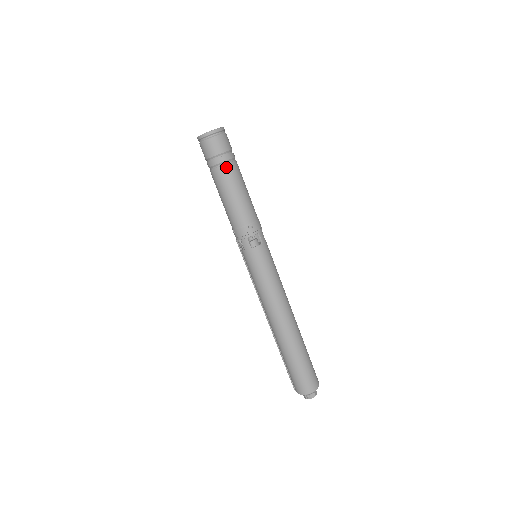
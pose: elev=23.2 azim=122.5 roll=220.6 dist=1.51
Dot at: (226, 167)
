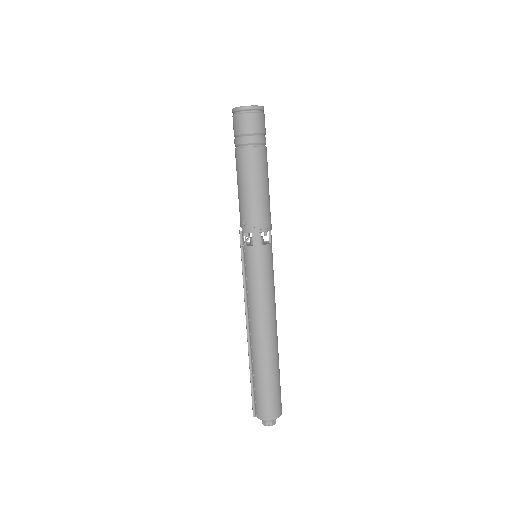
Dot at: (261, 149)
